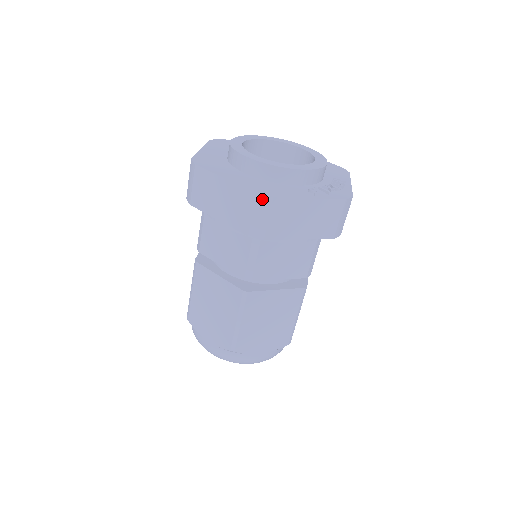
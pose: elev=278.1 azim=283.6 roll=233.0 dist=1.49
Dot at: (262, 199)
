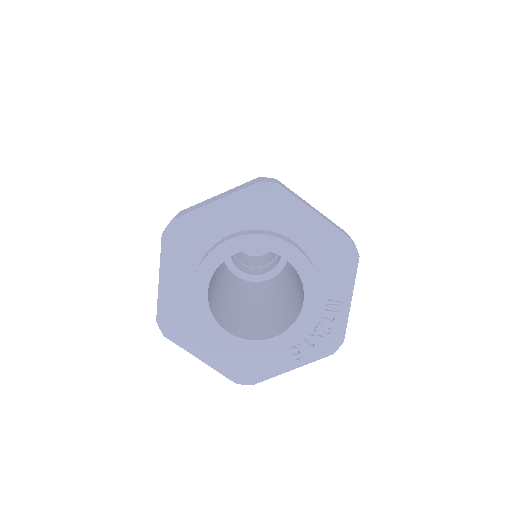
Dot at: (242, 382)
